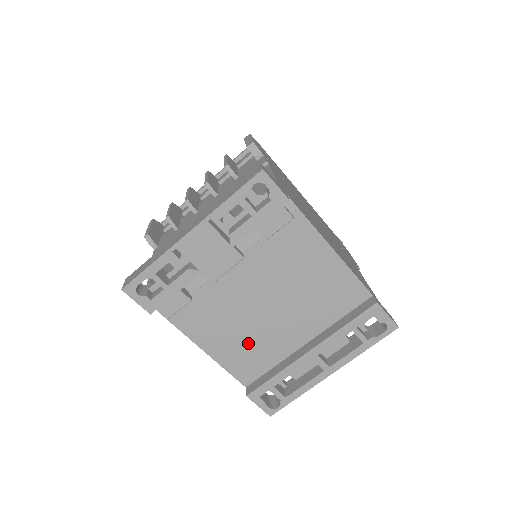
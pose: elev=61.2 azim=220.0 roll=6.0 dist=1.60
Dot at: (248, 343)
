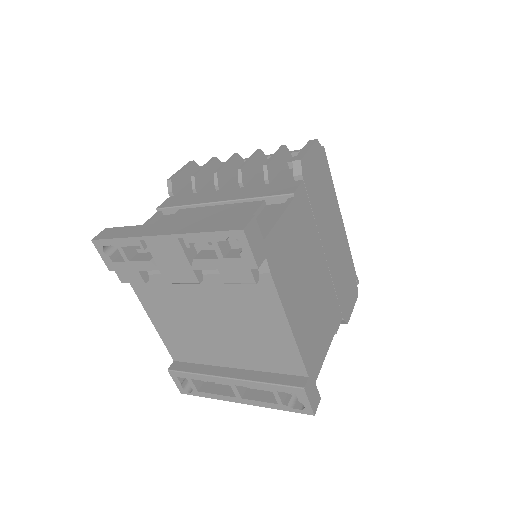
Dot at: (187, 336)
